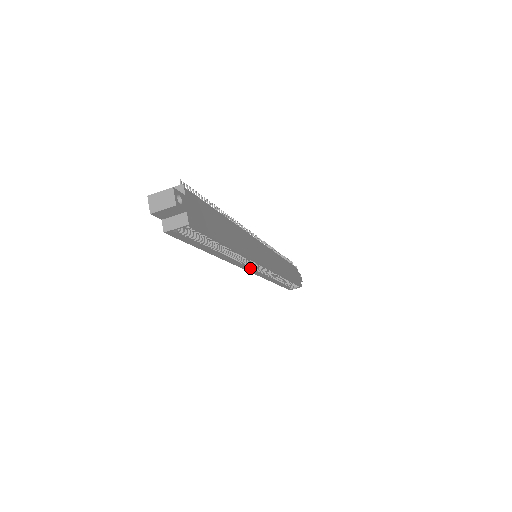
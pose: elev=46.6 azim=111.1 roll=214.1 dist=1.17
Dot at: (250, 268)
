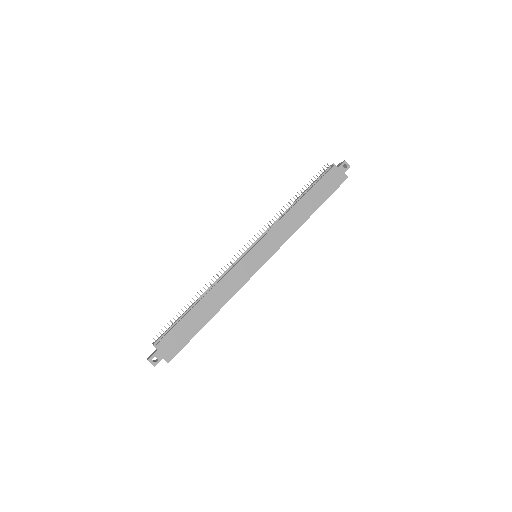
Dot at: occluded
